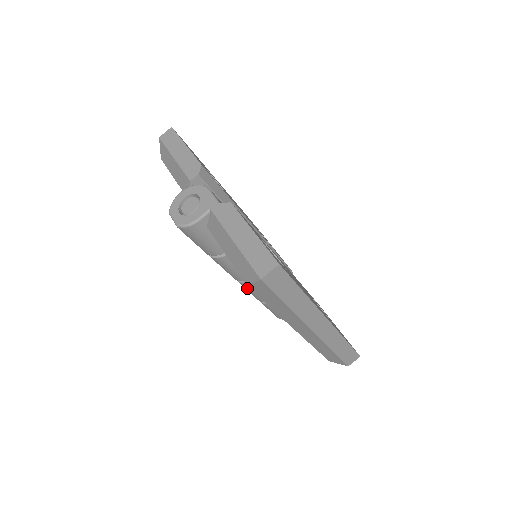
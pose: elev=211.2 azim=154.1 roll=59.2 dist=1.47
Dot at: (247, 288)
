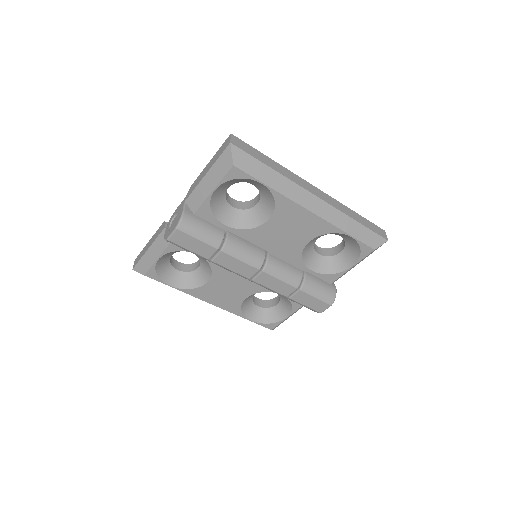
Dot at: (274, 273)
